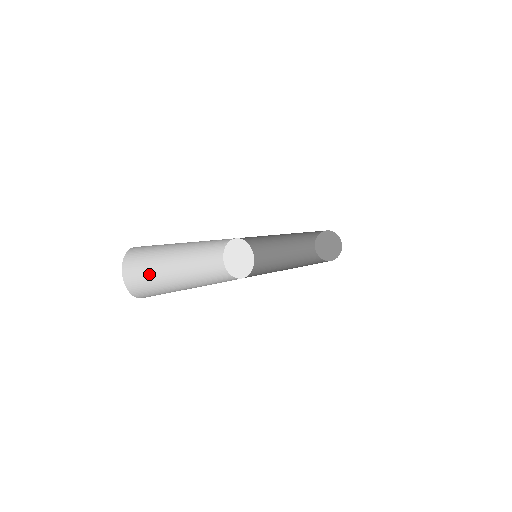
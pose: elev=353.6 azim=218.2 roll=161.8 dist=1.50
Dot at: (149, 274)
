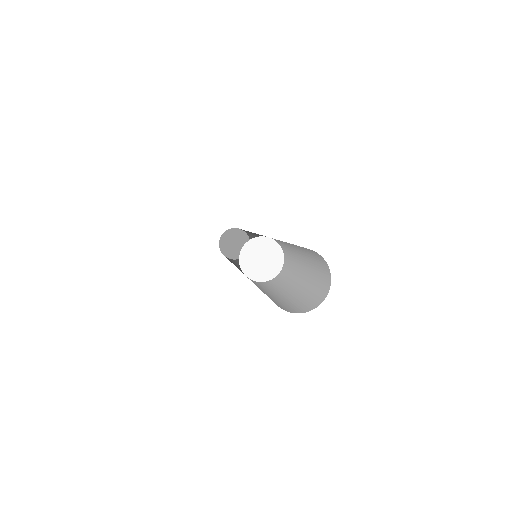
Dot at: occluded
